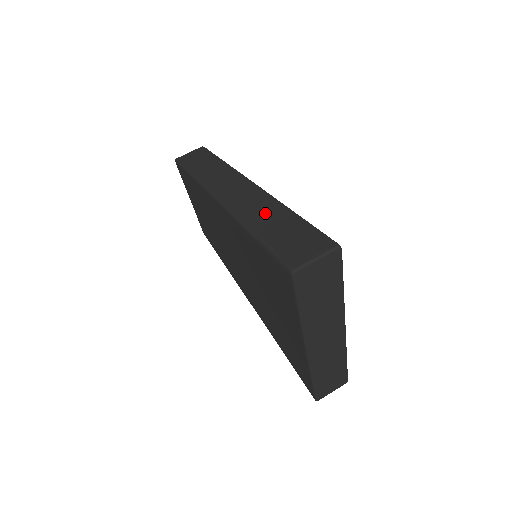
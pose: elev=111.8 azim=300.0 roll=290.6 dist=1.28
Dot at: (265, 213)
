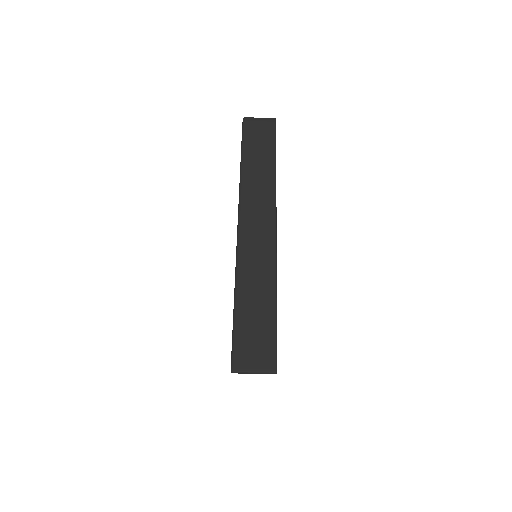
Dot at: (257, 283)
